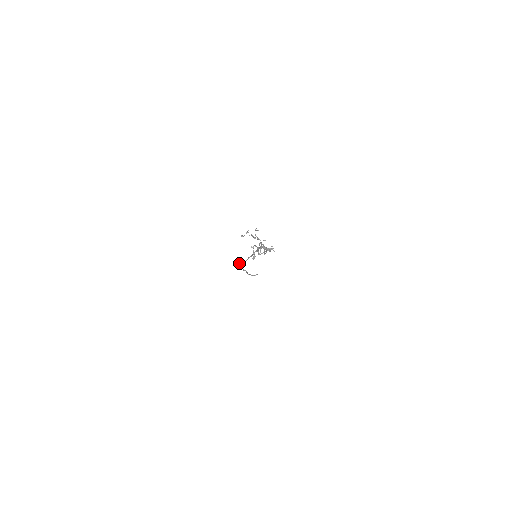
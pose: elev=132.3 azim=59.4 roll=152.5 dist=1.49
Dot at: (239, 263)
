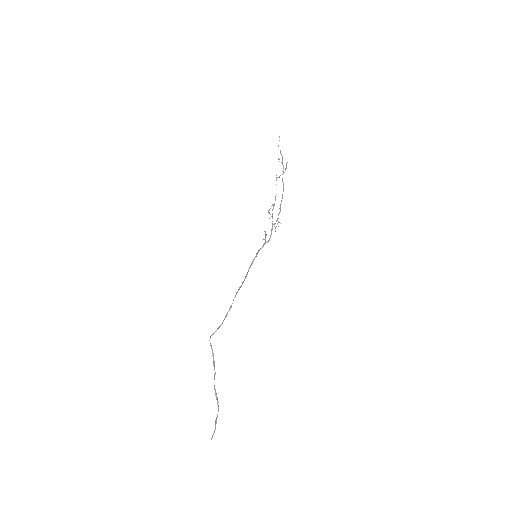
Dot at: (210, 345)
